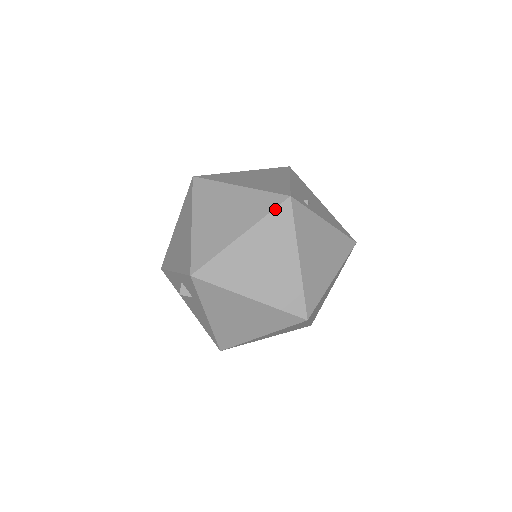
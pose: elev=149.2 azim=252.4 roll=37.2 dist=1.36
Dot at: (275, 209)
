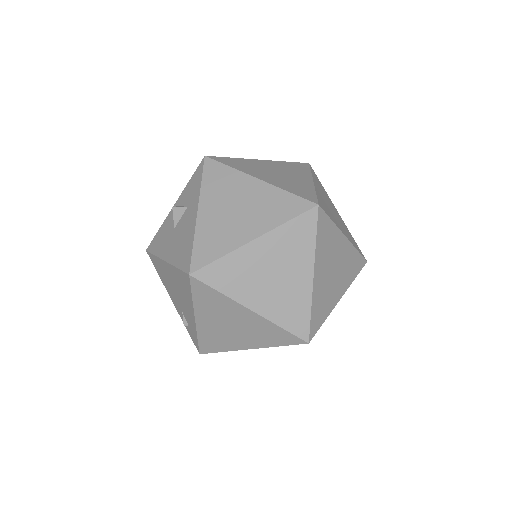
Dot at: (295, 162)
